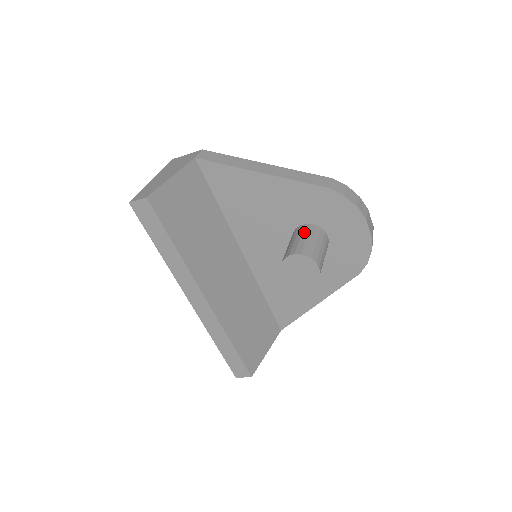
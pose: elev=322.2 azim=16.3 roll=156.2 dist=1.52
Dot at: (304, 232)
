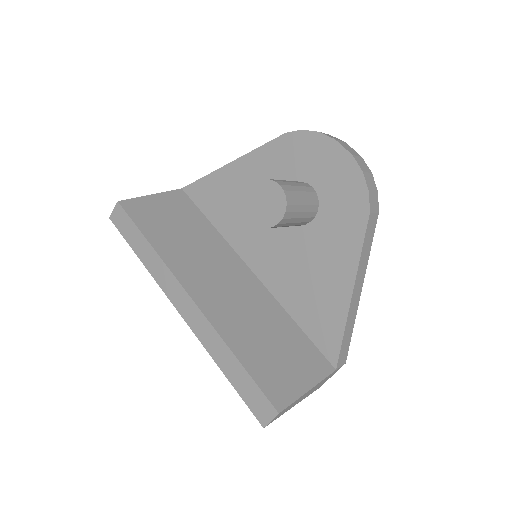
Dot at: occluded
